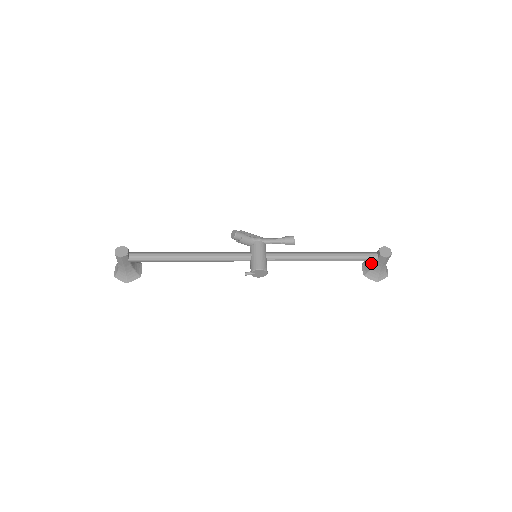
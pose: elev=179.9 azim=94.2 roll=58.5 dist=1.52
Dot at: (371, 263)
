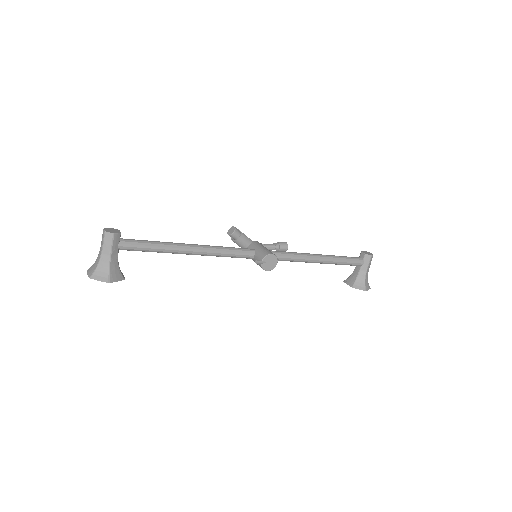
Dot at: (355, 273)
